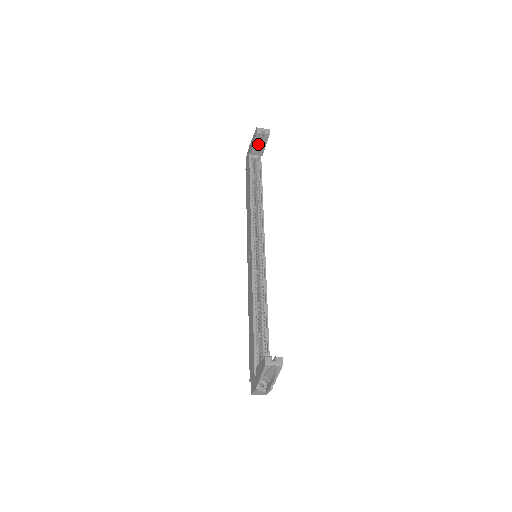
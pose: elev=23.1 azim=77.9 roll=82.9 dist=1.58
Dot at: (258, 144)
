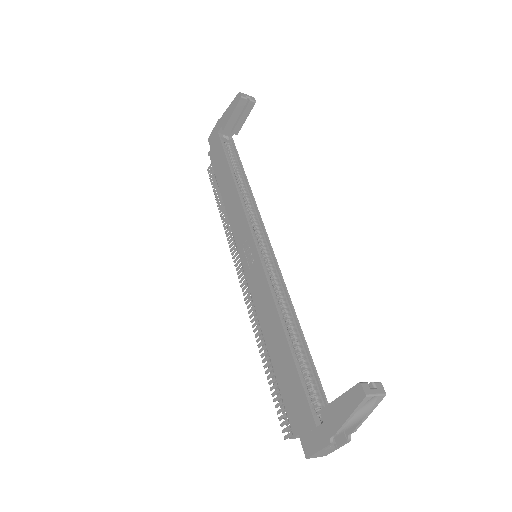
Dot at: (237, 116)
